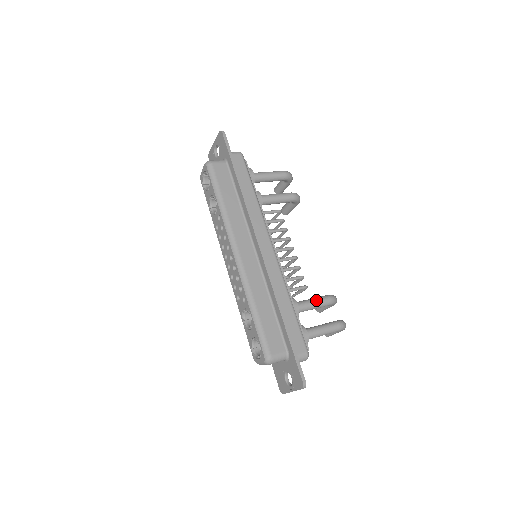
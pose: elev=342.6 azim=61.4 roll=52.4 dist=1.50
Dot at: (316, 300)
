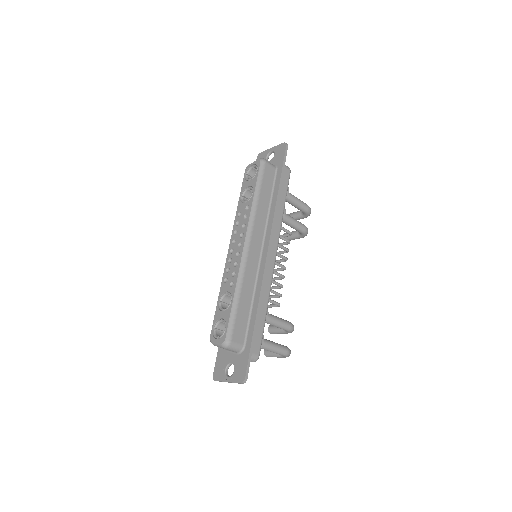
Dot at: (281, 320)
